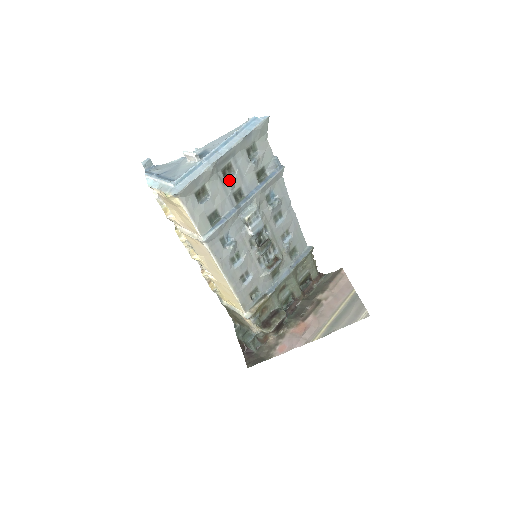
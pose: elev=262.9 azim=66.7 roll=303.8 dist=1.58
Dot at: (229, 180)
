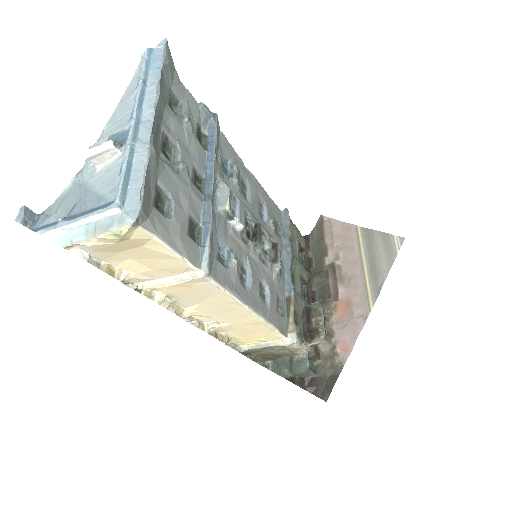
Dot at: (177, 162)
